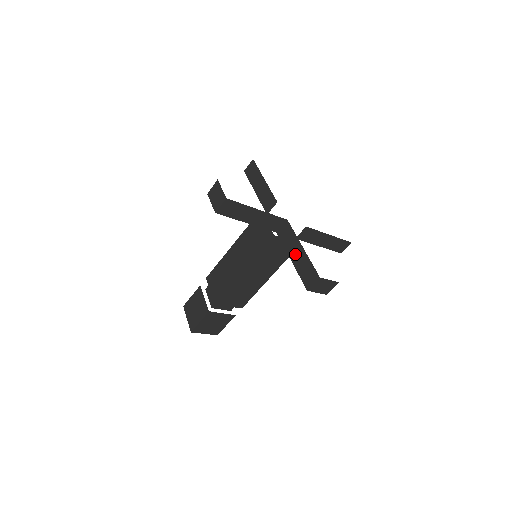
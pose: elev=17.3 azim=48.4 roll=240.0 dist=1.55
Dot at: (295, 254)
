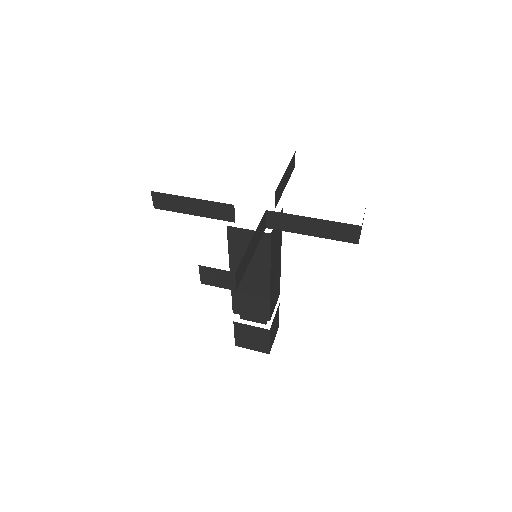
Dot at: occluded
